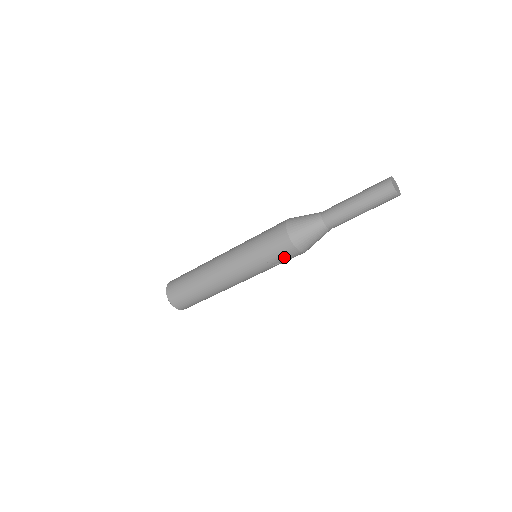
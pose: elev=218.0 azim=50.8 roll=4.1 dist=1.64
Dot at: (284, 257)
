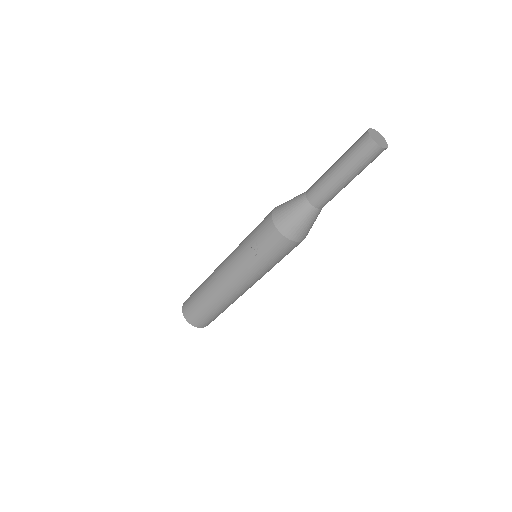
Dot at: (265, 240)
